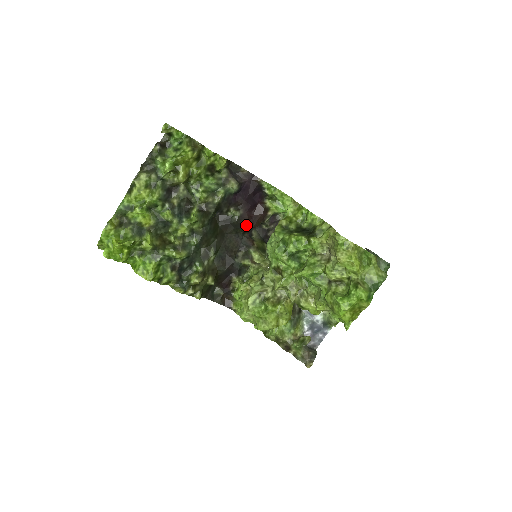
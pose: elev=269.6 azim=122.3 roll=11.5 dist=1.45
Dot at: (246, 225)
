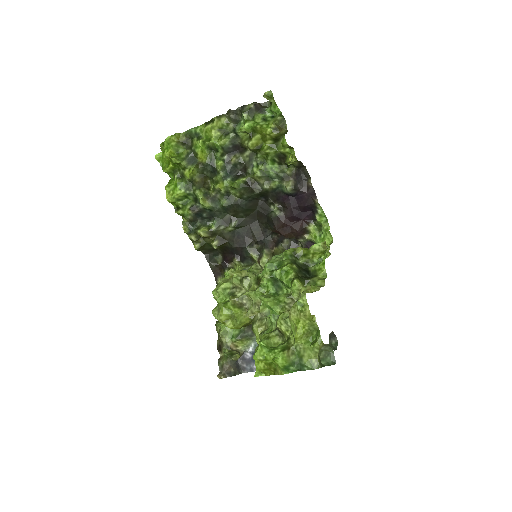
Dot at: (278, 228)
